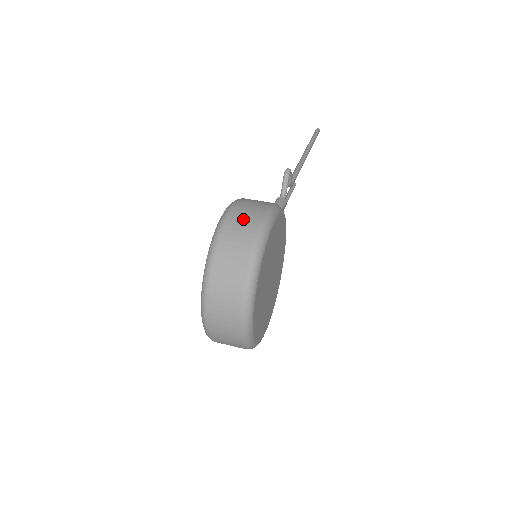
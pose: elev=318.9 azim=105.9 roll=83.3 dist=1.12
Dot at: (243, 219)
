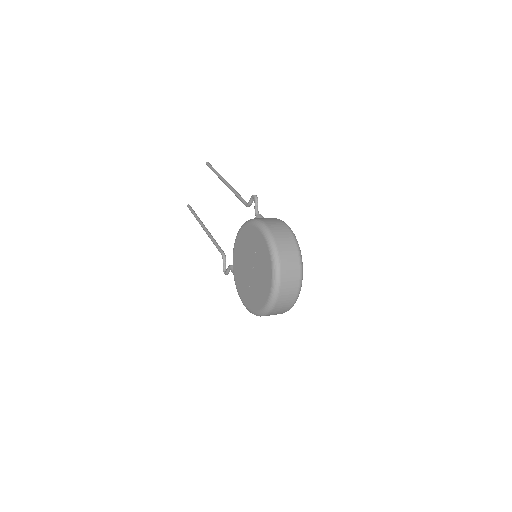
Dot at: (280, 230)
